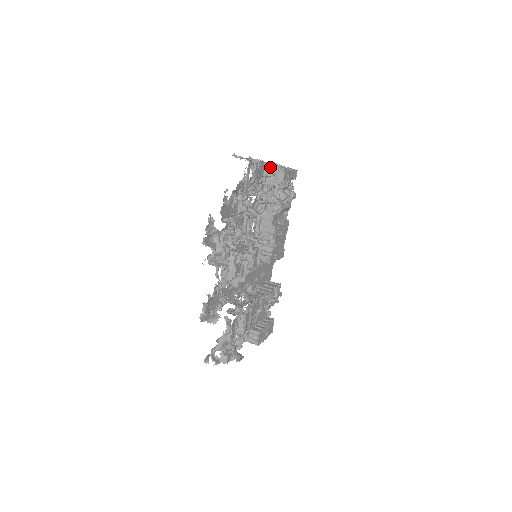
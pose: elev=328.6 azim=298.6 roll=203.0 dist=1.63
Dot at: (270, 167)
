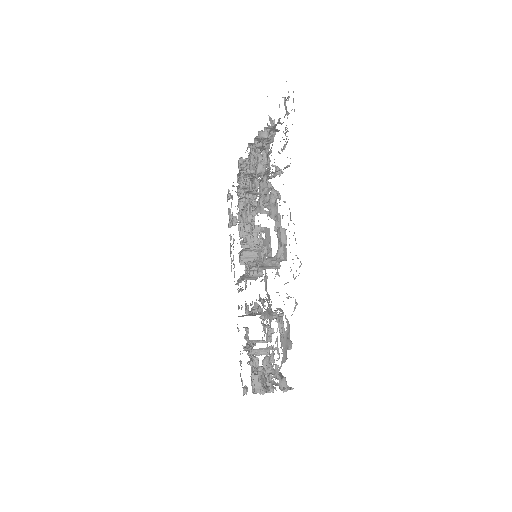
Dot at: occluded
